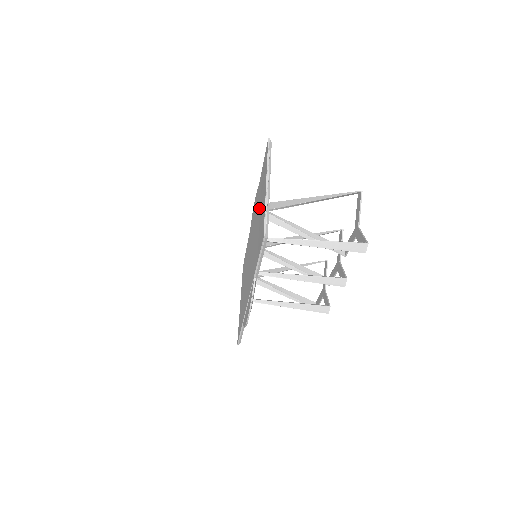
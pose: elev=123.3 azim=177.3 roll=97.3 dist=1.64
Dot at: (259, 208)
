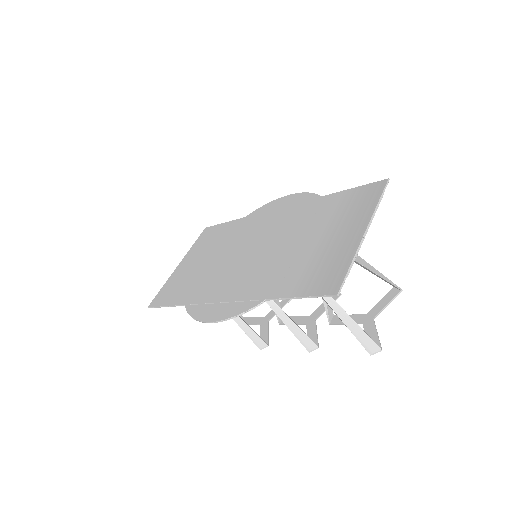
Dot at: (318, 231)
